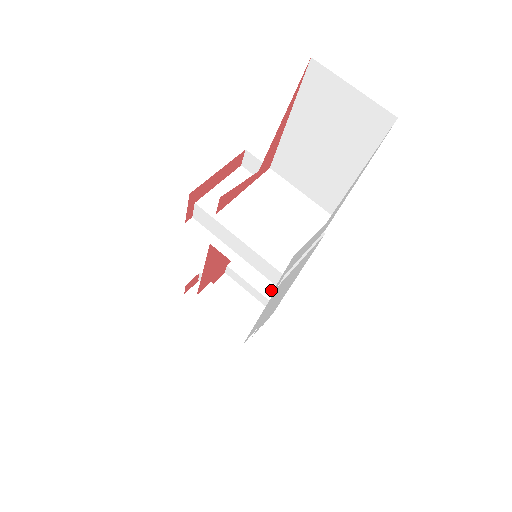
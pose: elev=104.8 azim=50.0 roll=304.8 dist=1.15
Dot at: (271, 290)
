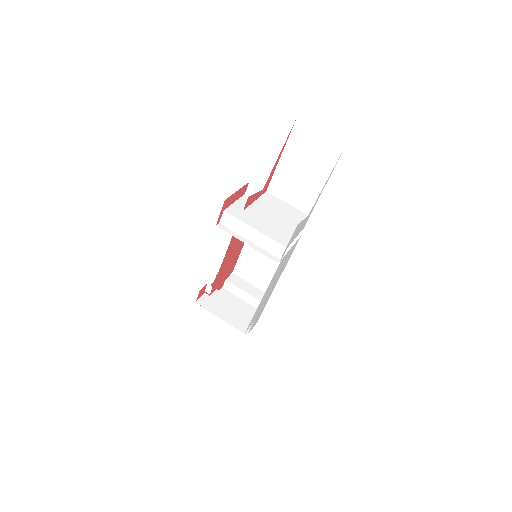
Dot at: (278, 261)
